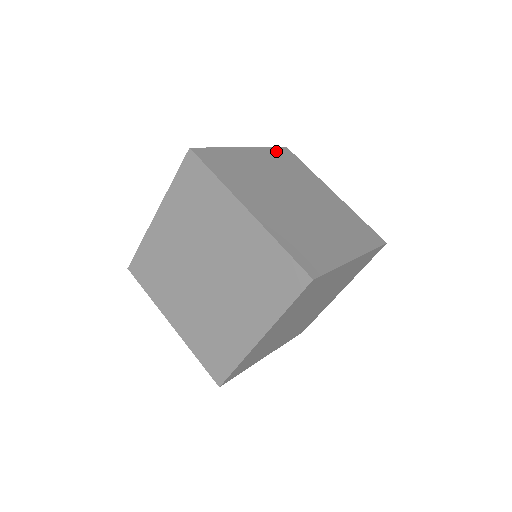
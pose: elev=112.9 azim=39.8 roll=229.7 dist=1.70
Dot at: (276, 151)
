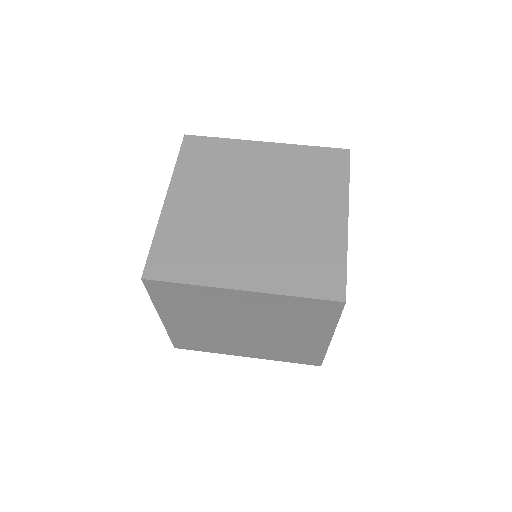
Dot at: (185, 158)
